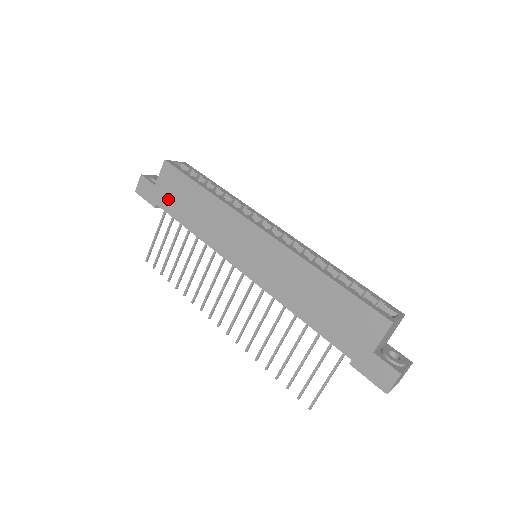
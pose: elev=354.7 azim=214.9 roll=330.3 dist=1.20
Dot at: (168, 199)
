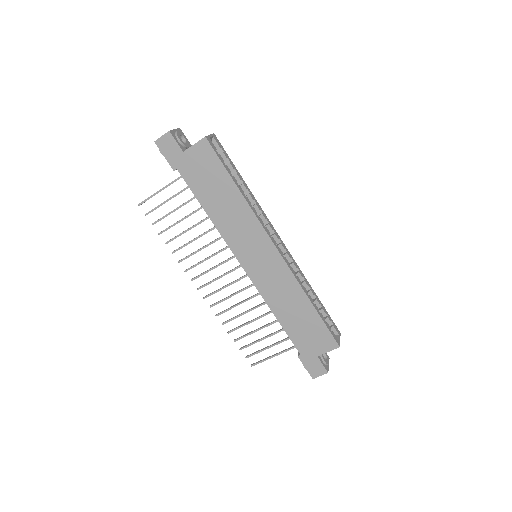
Dot at: (193, 173)
